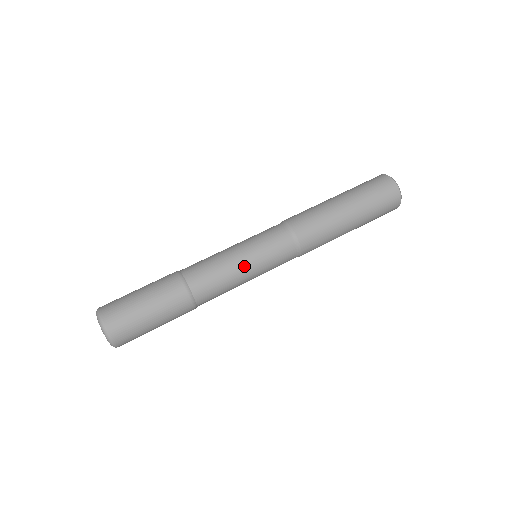
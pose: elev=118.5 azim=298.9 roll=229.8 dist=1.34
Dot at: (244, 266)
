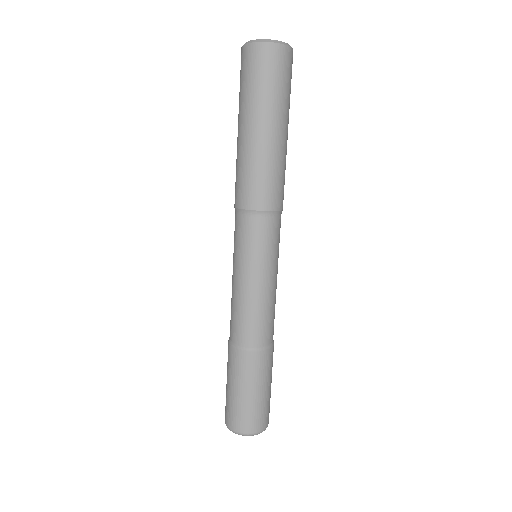
Dot at: (251, 283)
